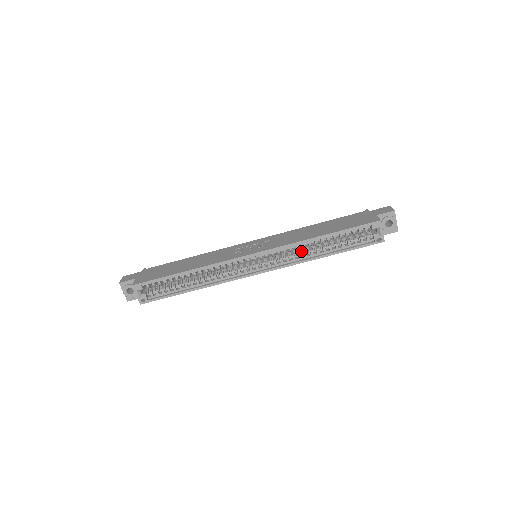
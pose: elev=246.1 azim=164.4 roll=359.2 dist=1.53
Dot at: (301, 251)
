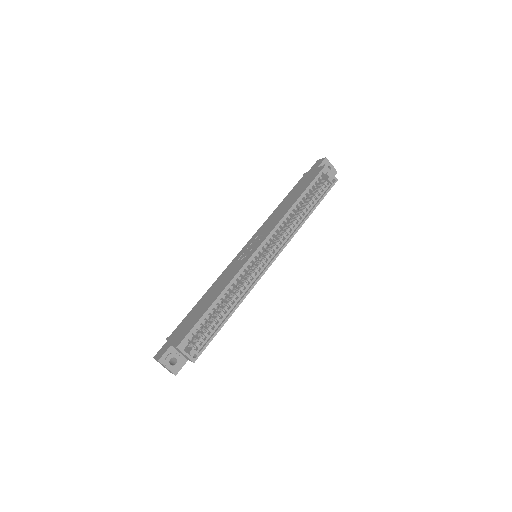
Dot at: occluded
